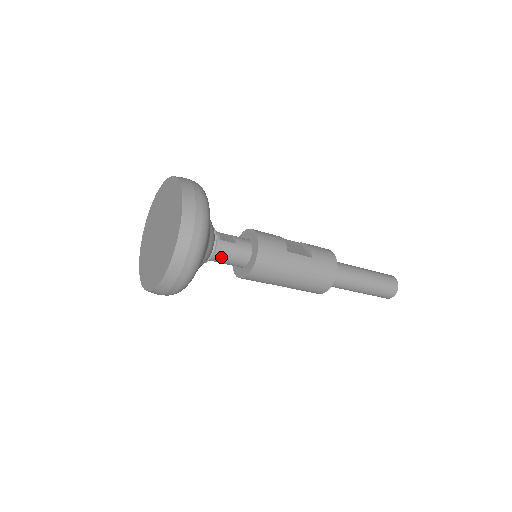
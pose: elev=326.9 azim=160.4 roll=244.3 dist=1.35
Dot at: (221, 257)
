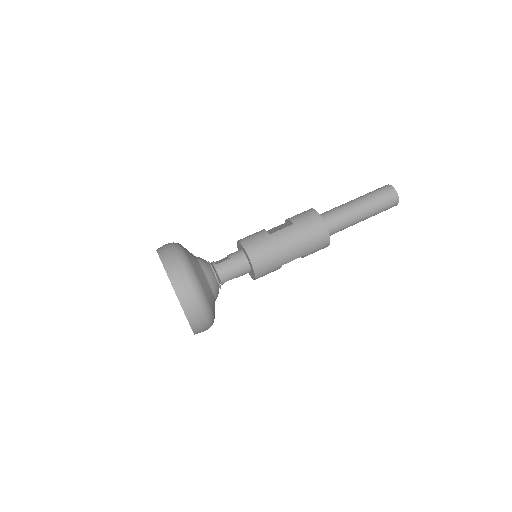
Dot at: (226, 275)
